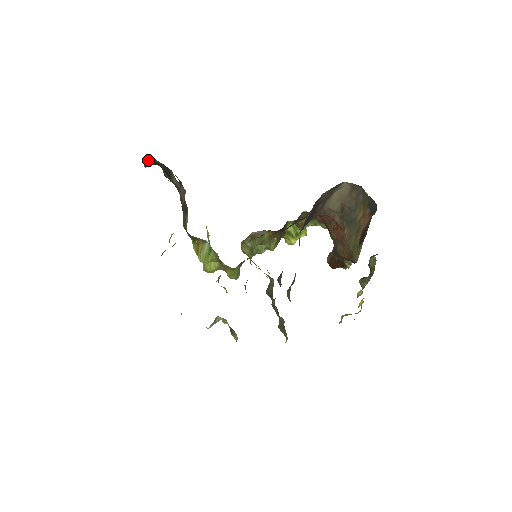
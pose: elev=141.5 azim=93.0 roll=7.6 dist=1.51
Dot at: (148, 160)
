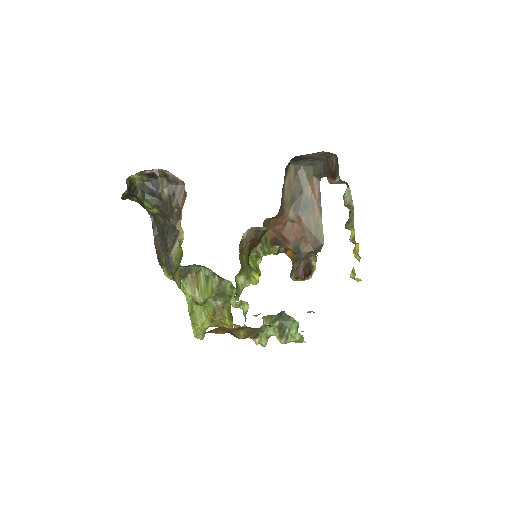
Dot at: (129, 182)
